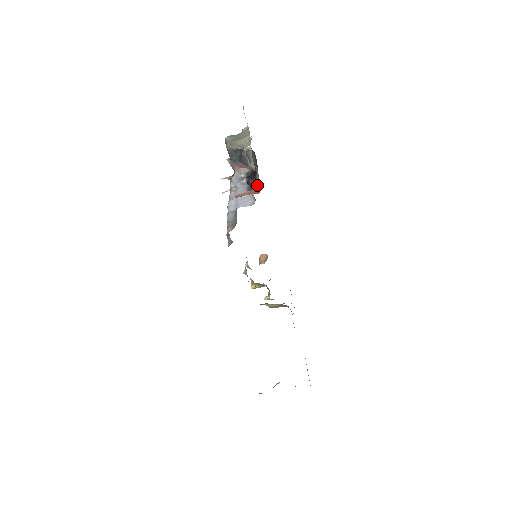
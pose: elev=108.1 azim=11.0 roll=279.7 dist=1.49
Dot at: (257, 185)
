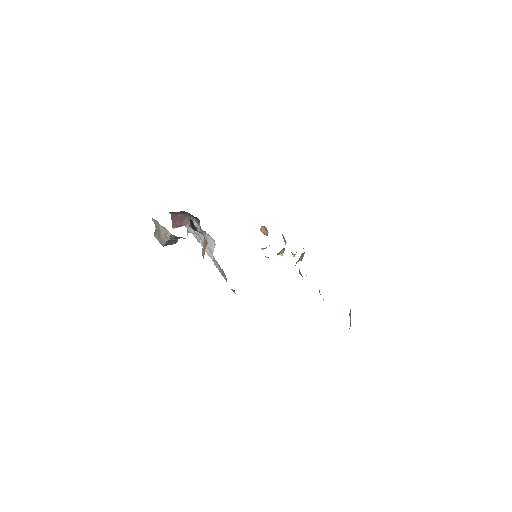
Dot at: (201, 230)
